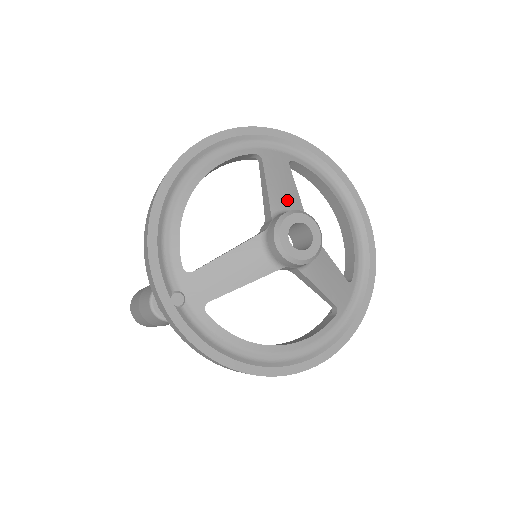
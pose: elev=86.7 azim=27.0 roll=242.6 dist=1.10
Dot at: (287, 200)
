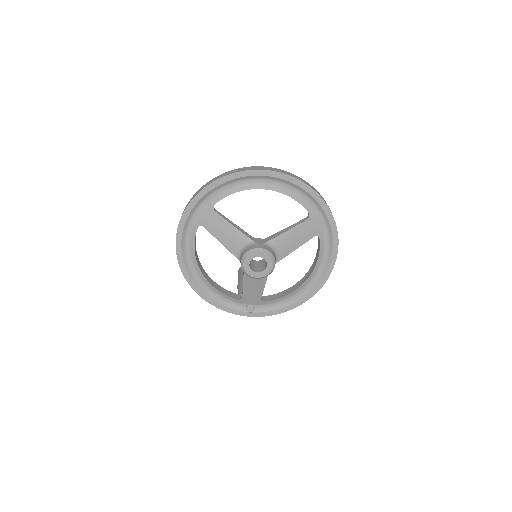
Dot at: (235, 242)
